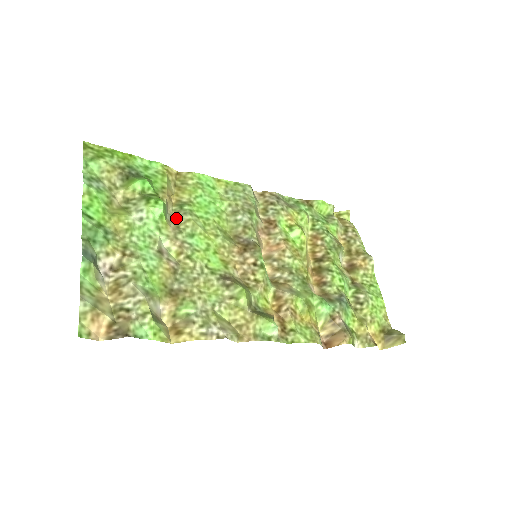
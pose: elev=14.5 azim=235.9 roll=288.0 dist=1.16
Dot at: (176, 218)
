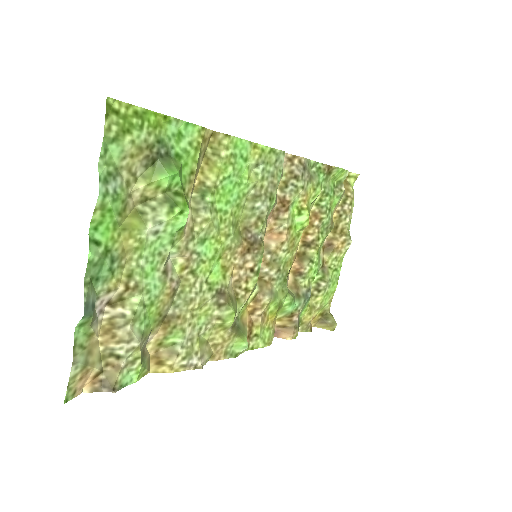
Dot at: (193, 212)
